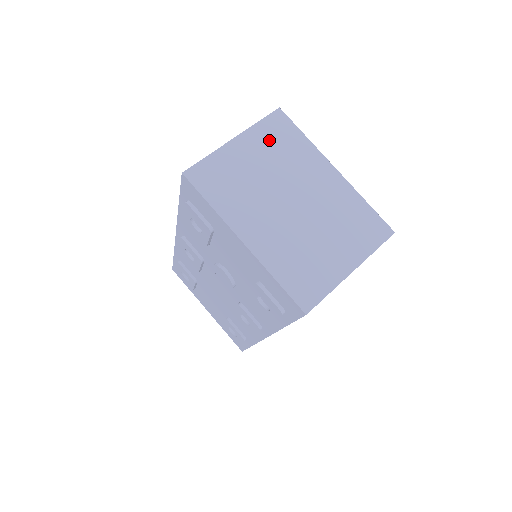
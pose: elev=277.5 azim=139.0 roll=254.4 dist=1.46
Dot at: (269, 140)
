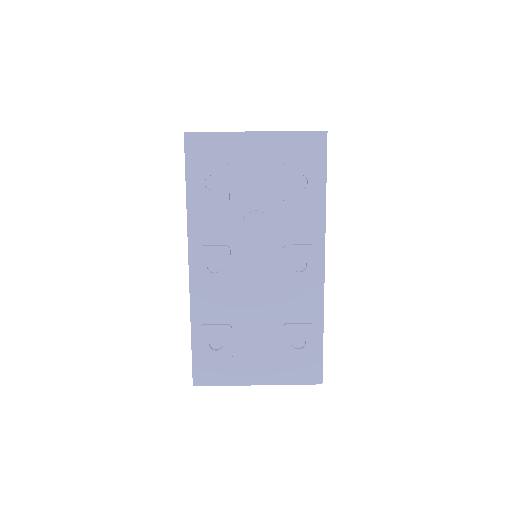
Dot at: occluded
